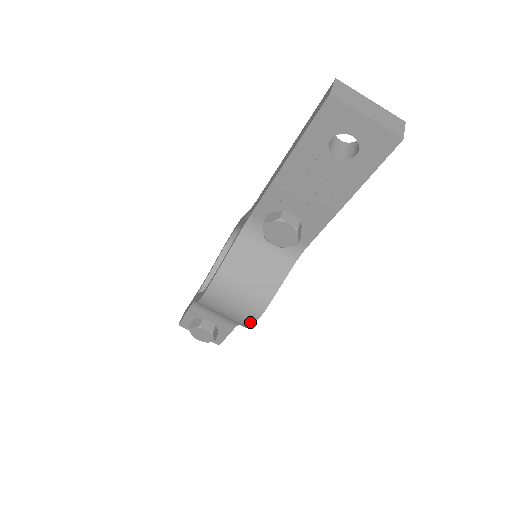
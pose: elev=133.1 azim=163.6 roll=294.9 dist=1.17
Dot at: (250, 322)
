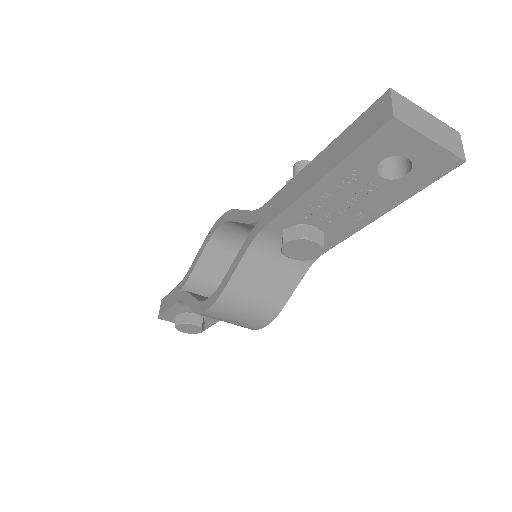
Dot at: (257, 327)
